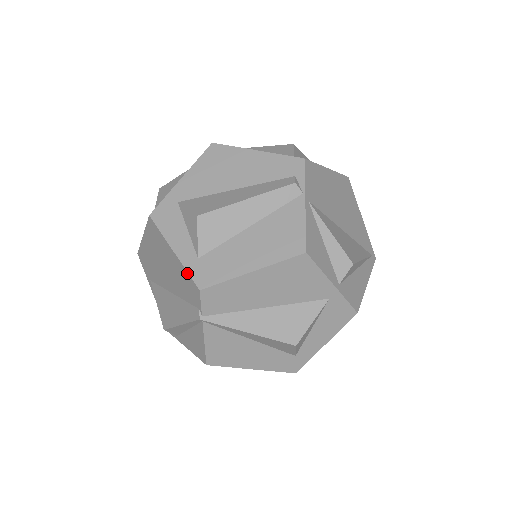
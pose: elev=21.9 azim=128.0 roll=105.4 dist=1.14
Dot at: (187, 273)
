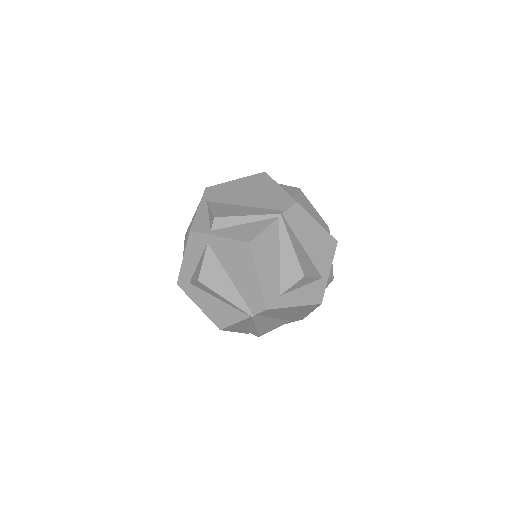
Dot at: (288, 195)
